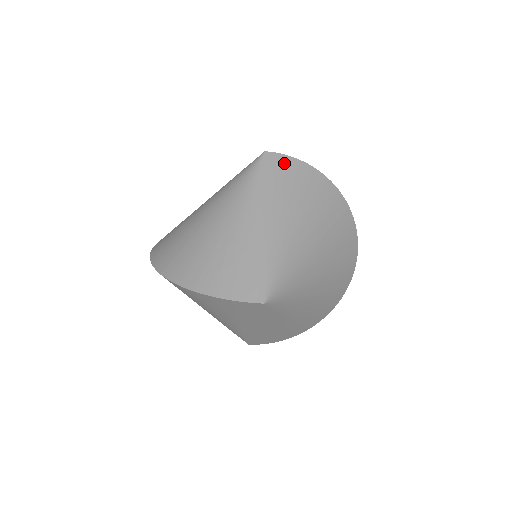
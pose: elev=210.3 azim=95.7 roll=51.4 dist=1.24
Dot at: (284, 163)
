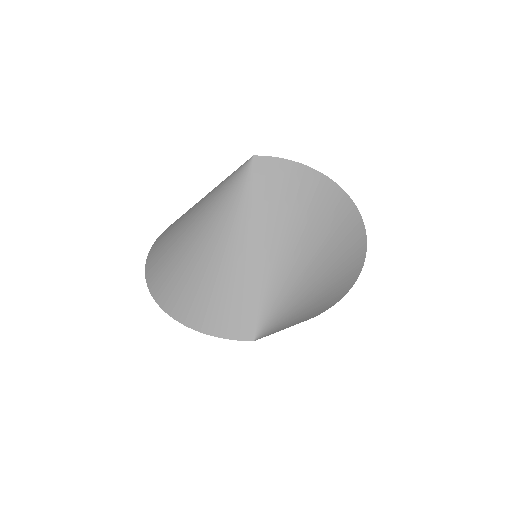
Dot at: (276, 169)
